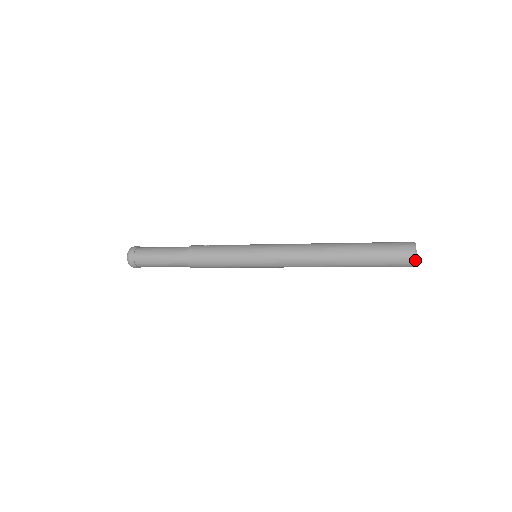
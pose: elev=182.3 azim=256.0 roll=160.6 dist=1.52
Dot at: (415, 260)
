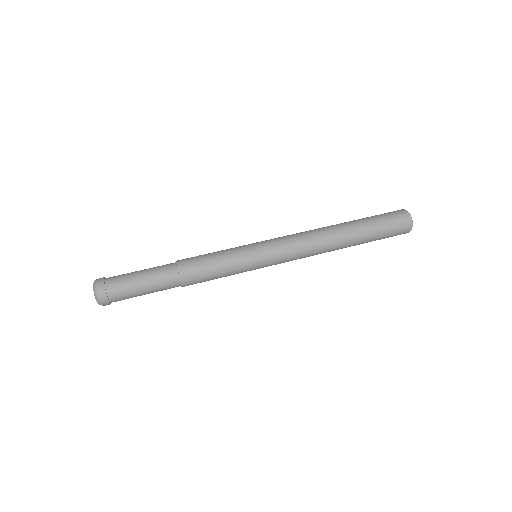
Dot at: (412, 224)
